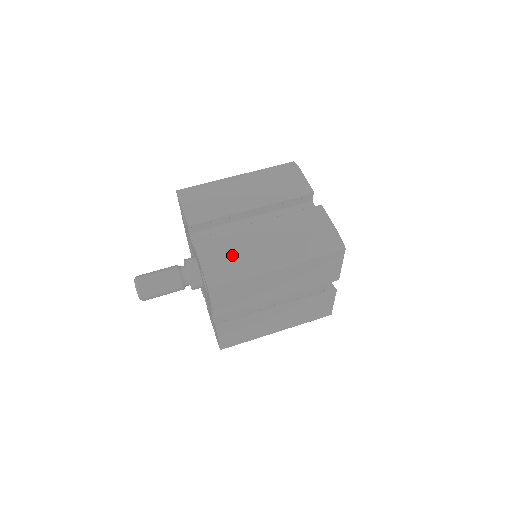
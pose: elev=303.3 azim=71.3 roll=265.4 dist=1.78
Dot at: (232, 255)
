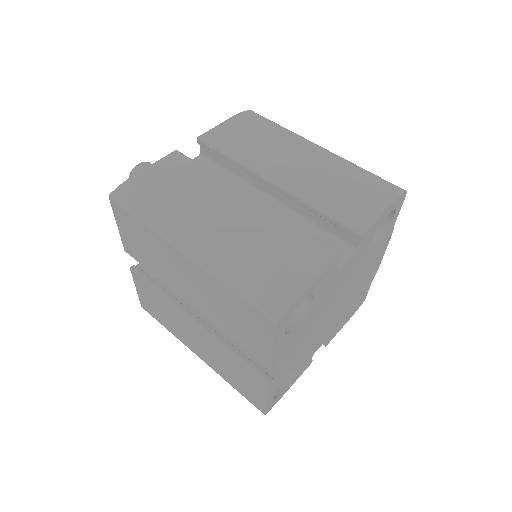
Dot at: (172, 193)
